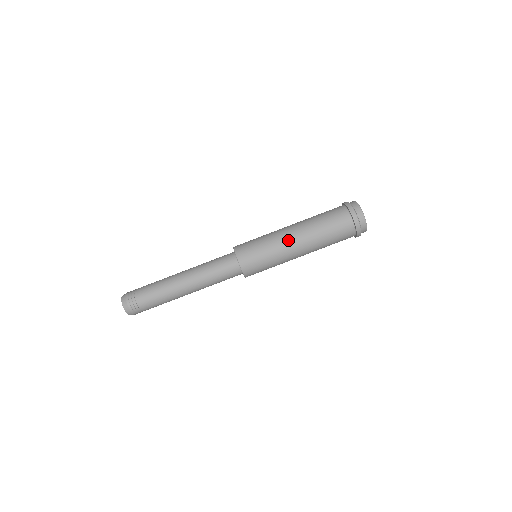
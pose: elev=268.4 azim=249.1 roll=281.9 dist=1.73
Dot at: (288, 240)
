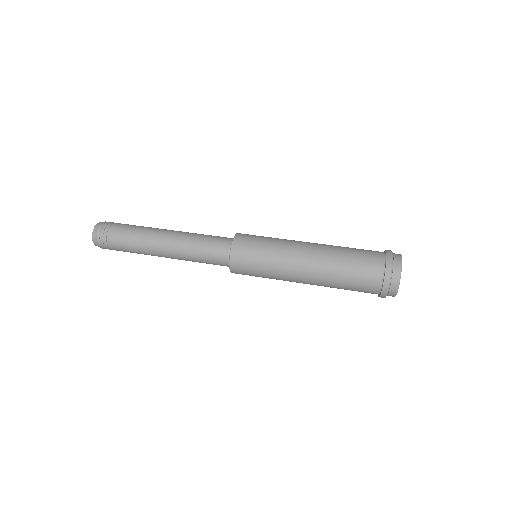
Dot at: (300, 242)
